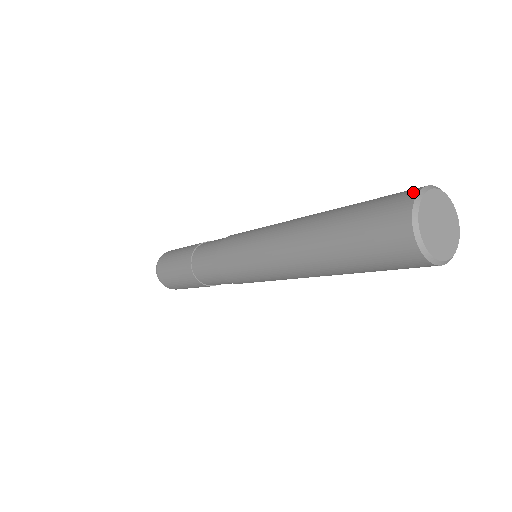
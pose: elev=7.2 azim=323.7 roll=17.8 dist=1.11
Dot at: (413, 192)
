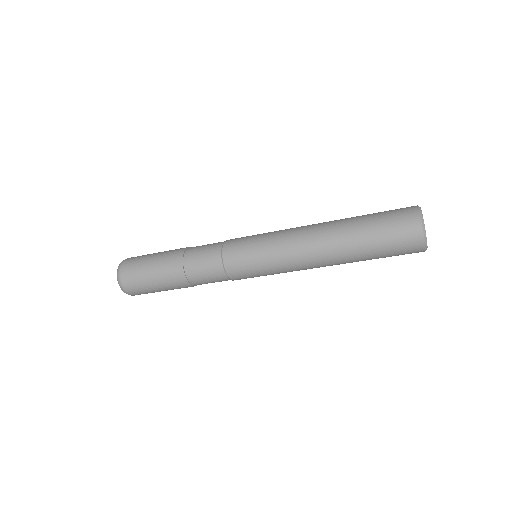
Dot at: occluded
